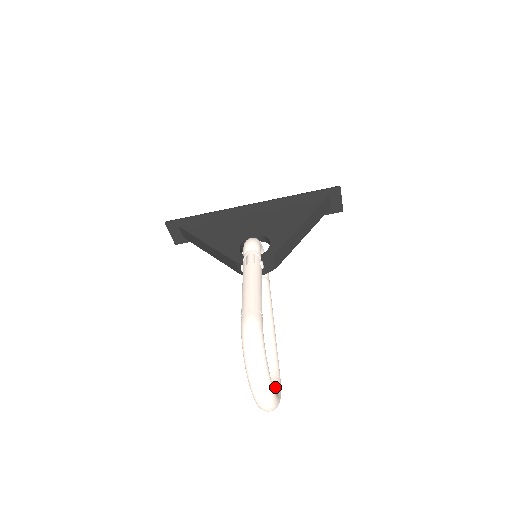
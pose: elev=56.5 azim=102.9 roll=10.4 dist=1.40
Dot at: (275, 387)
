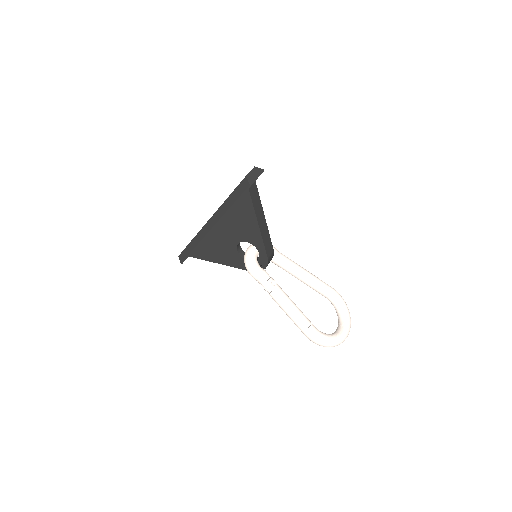
Dot at: (340, 308)
